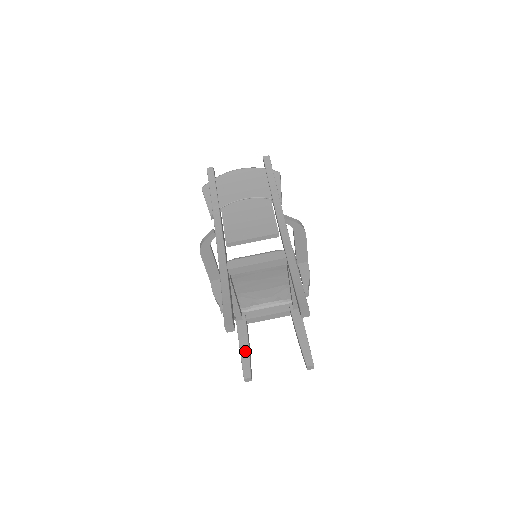
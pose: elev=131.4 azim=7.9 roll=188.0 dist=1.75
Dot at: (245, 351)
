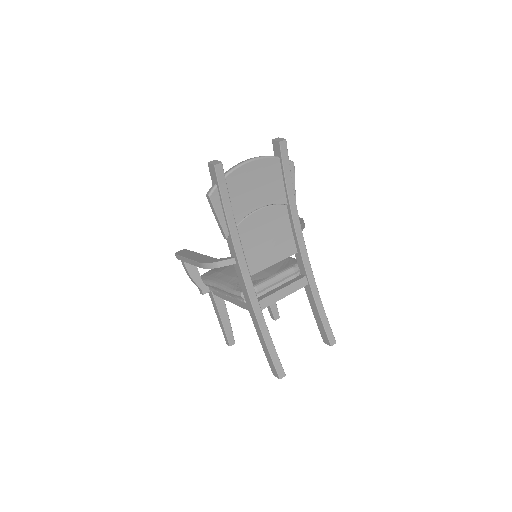
Dot at: (227, 323)
